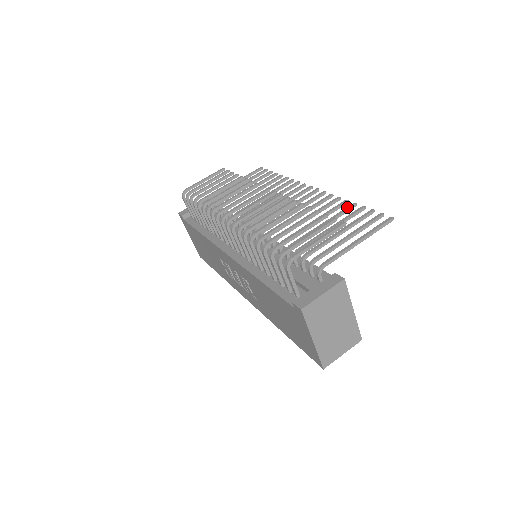
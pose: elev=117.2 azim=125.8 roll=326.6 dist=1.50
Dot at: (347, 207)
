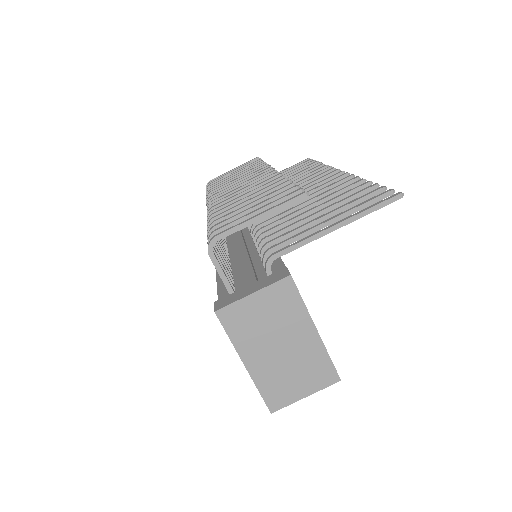
Dot at: occluded
